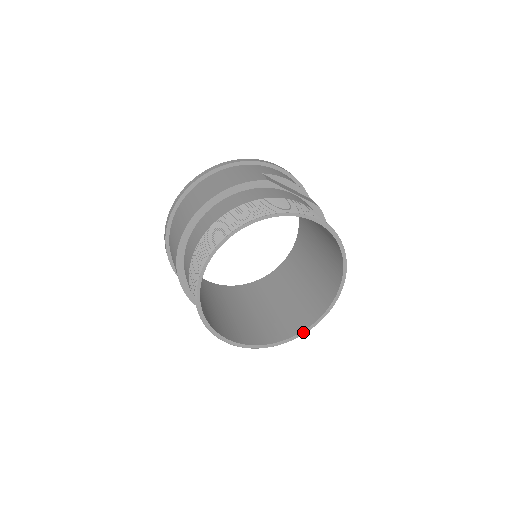
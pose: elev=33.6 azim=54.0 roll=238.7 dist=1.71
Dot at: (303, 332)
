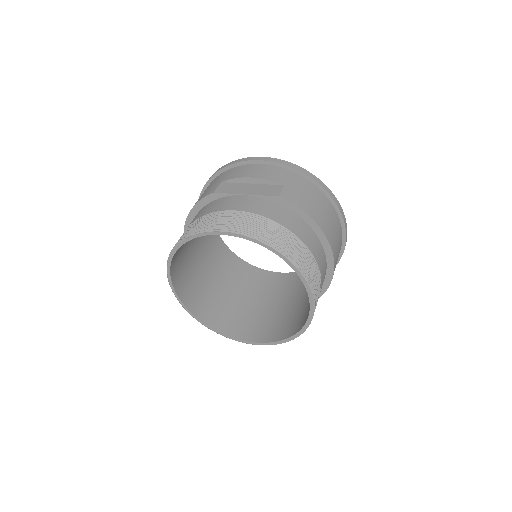
Dot at: (303, 329)
